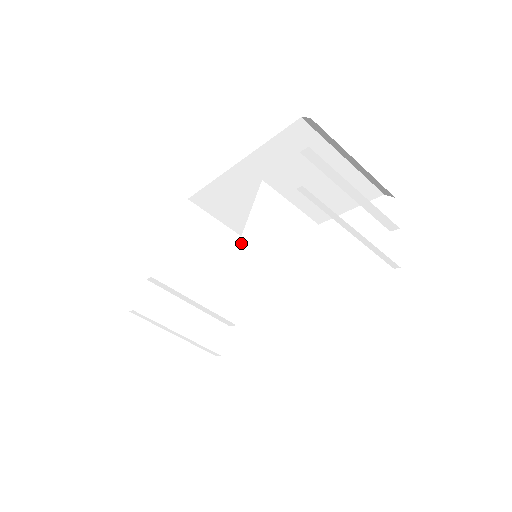
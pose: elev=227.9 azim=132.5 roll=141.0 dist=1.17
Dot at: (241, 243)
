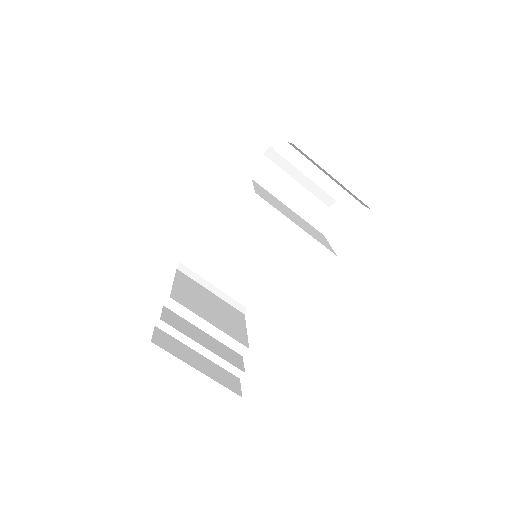
Dot at: (256, 192)
